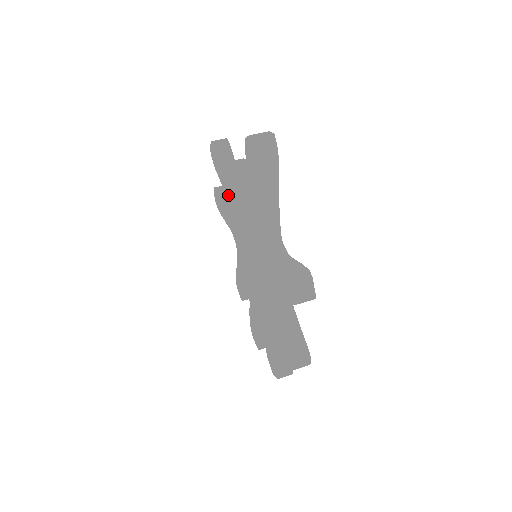
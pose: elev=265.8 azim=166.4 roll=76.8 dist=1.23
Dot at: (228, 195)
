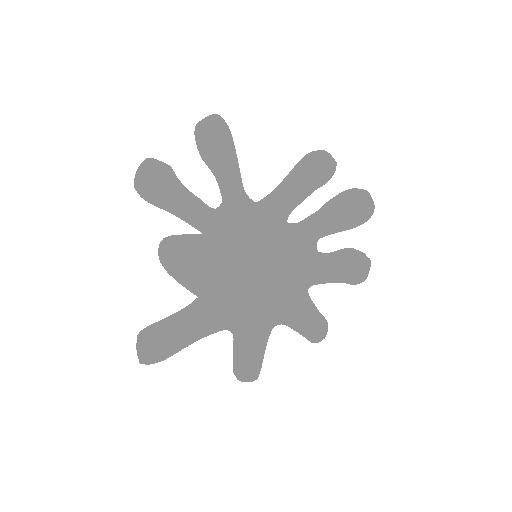
Dot at: occluded
